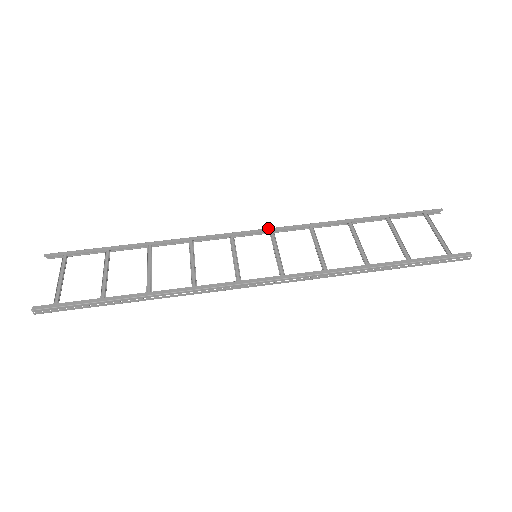
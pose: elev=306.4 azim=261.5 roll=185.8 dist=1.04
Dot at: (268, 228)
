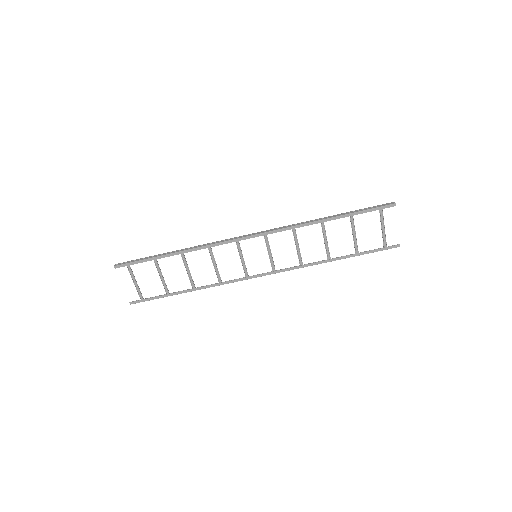
Dot at: (263, 233)
